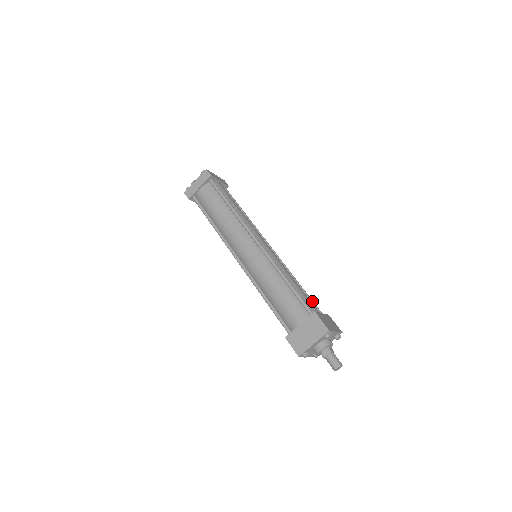
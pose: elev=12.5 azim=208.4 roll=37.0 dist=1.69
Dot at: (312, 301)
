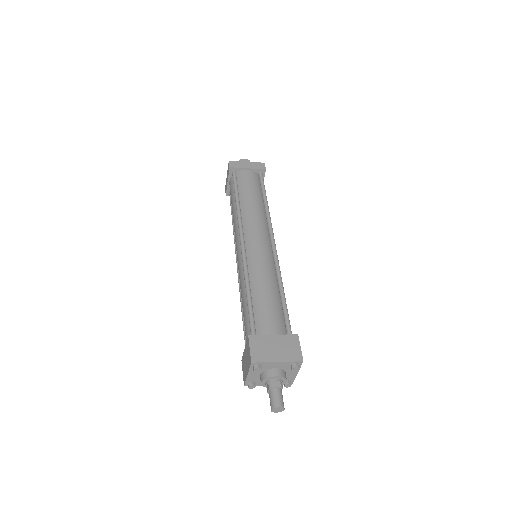
Dot at: (285, 315)
